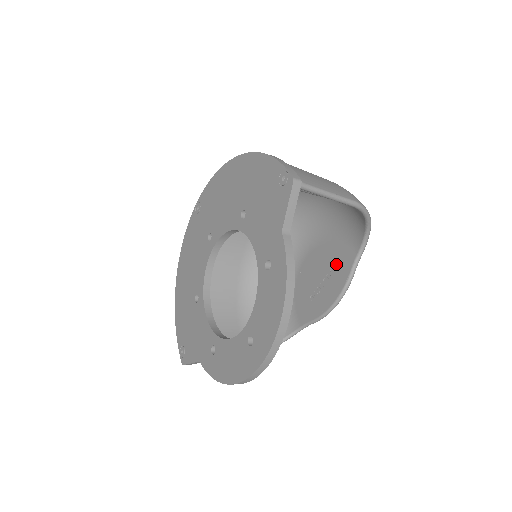
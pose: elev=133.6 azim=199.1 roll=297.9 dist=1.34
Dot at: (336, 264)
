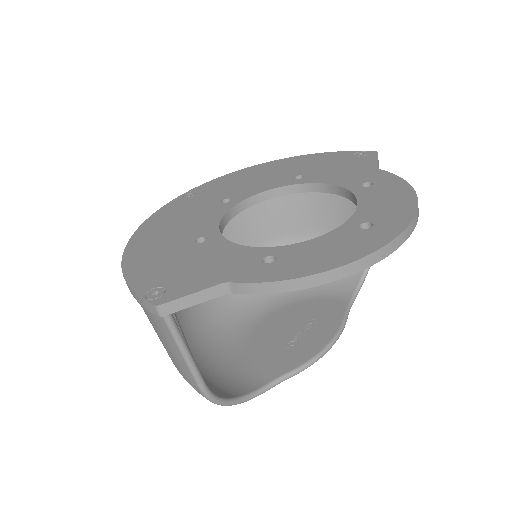
Dot at: (320, 314)
